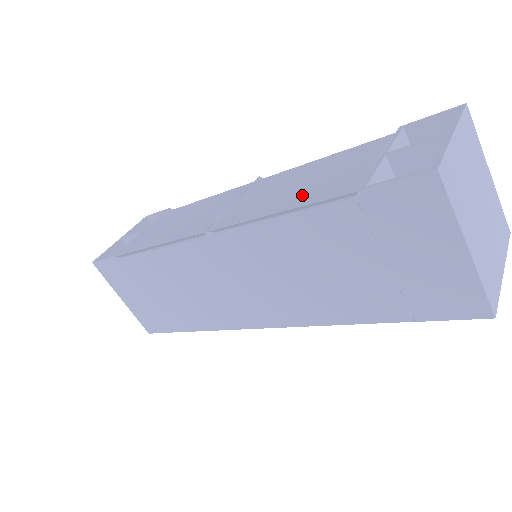
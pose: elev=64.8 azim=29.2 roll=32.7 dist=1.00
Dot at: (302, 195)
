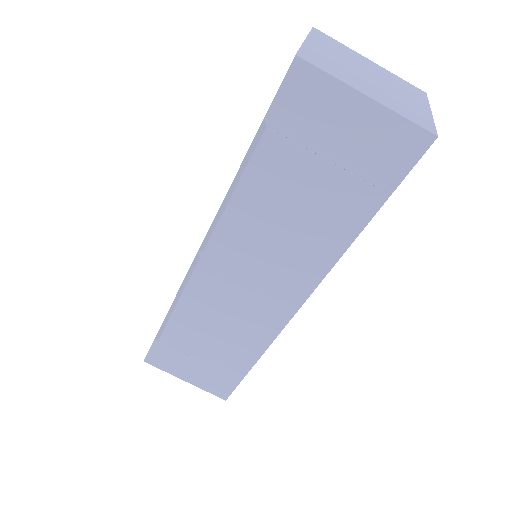
Dot at: occluded
